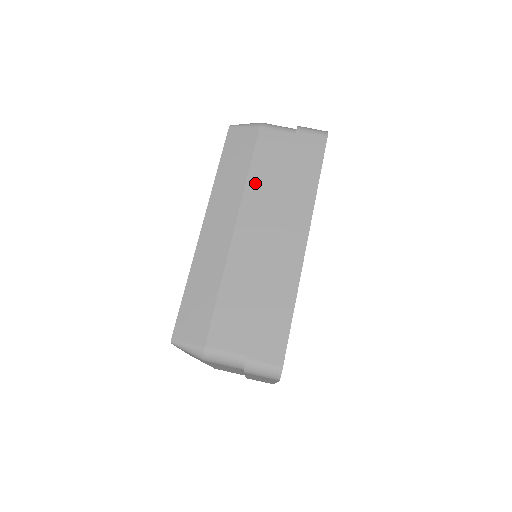
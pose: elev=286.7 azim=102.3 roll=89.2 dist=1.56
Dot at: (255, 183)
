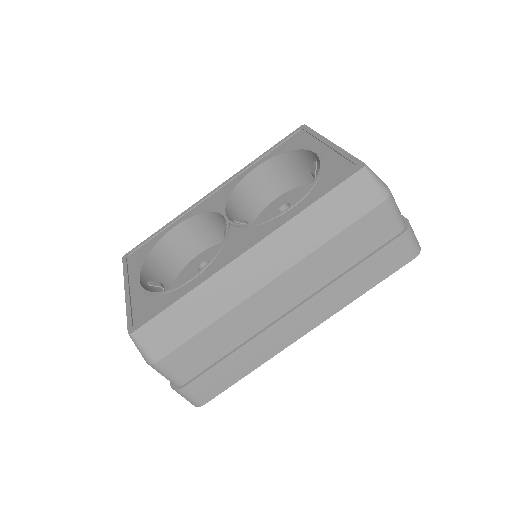
Dot at: (324, 255)
